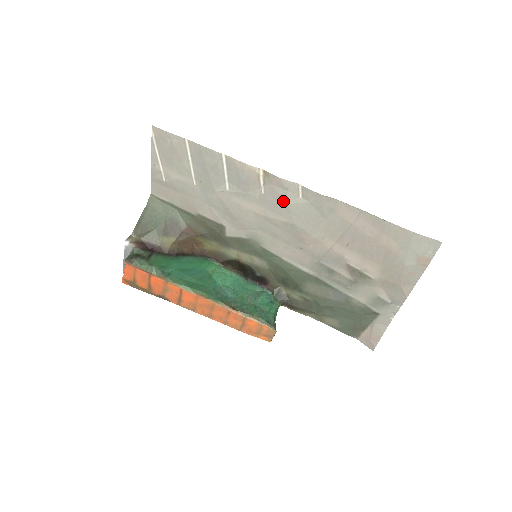
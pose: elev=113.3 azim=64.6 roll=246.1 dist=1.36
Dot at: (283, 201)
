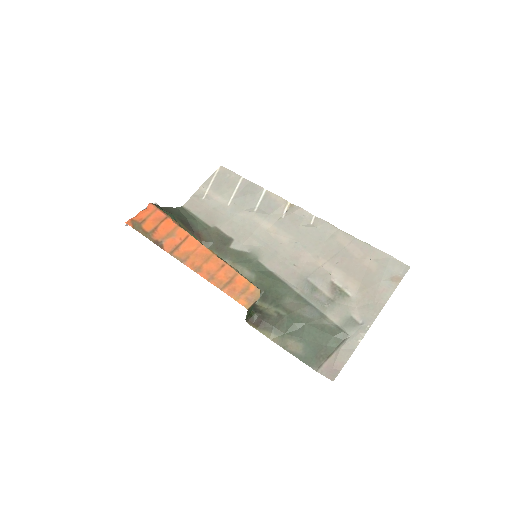
Dot at: (297, 224)
